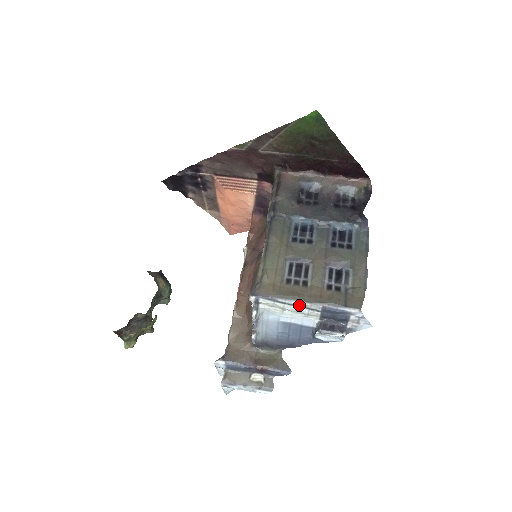
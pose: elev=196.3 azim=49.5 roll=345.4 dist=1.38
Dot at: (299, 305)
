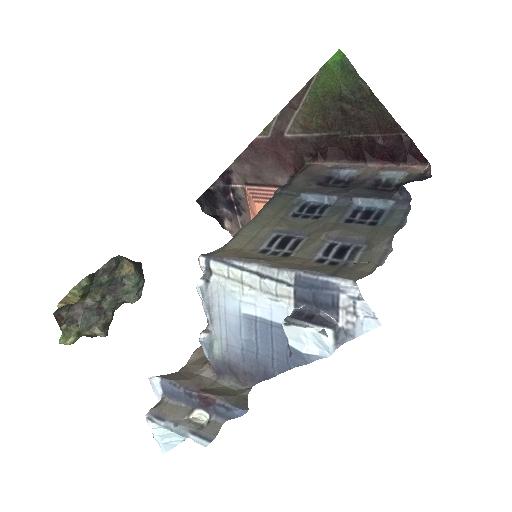
Dot at: (262, 273)
